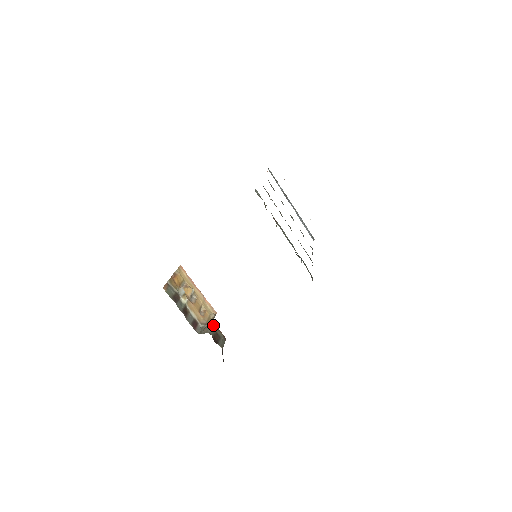
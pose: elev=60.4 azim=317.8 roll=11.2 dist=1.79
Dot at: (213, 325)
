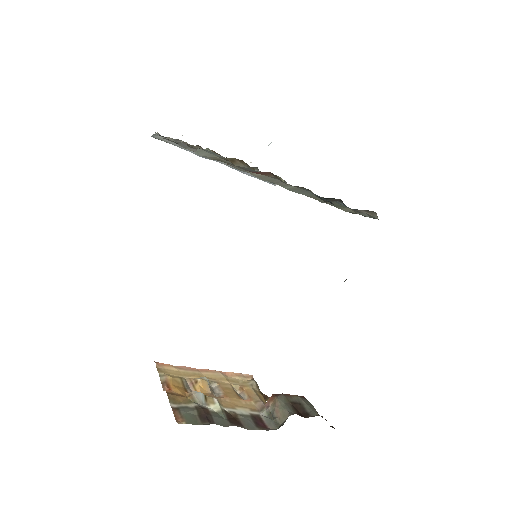
Dot at: (278, 398)
